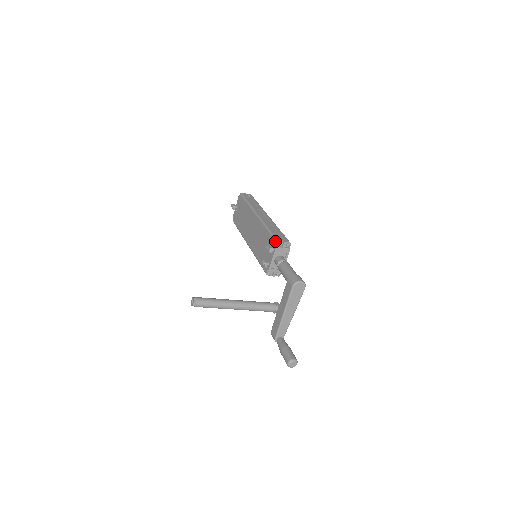
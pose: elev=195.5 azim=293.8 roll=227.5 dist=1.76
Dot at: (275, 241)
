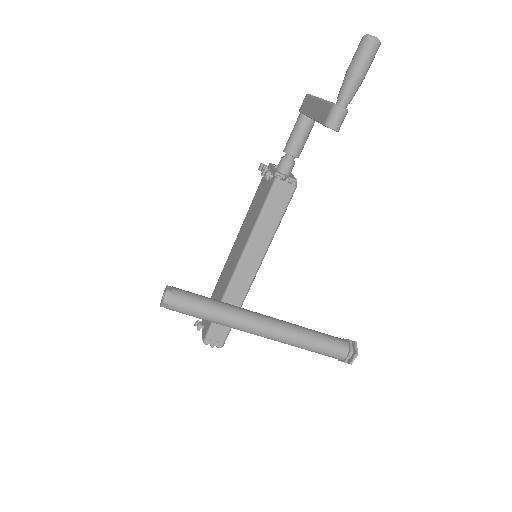
Dot at: occluded
